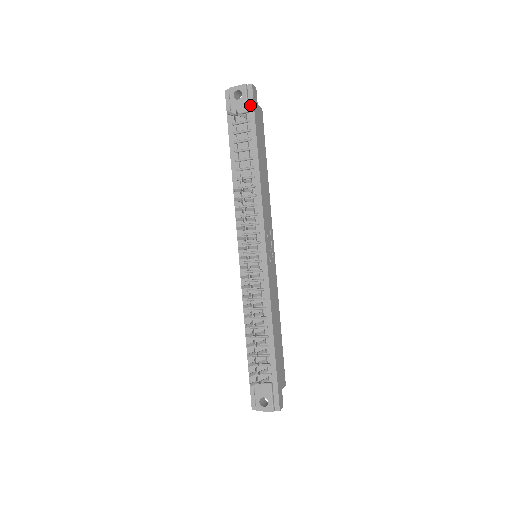
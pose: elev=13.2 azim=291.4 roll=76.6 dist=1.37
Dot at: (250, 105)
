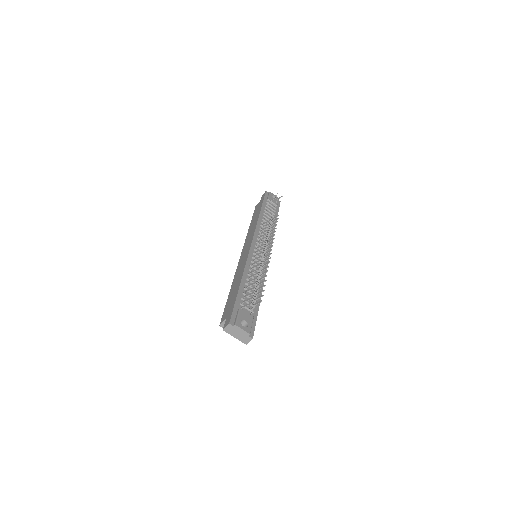
Dot at: (278, 206)
